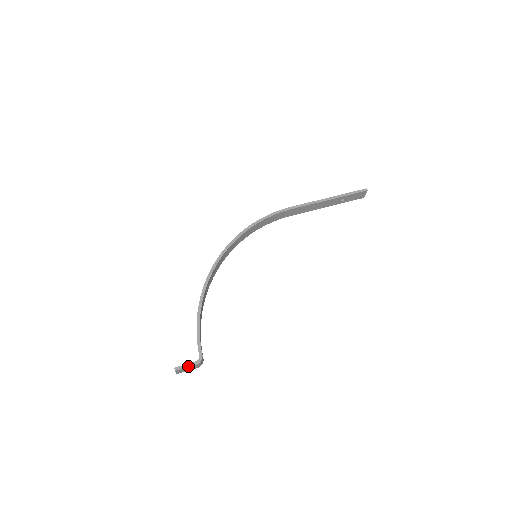
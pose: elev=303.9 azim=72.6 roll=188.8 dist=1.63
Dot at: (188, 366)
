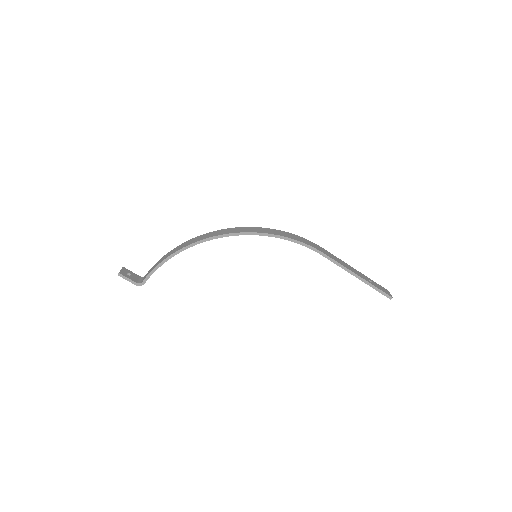
Dot at: (129, 281)
